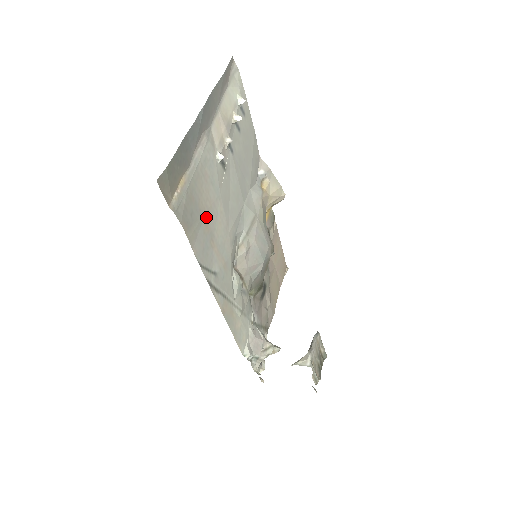
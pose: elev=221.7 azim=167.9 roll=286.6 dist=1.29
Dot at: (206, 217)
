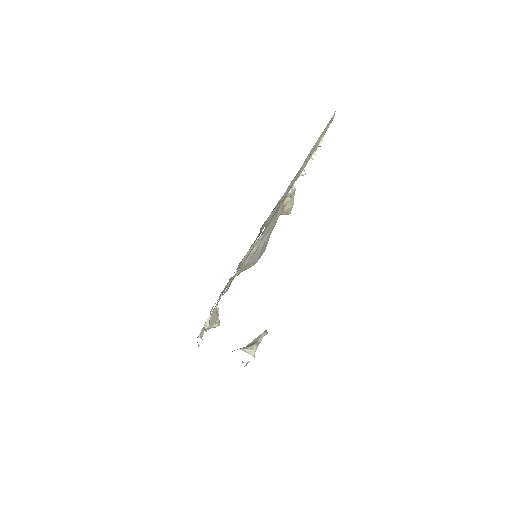
Dot at: occluded
